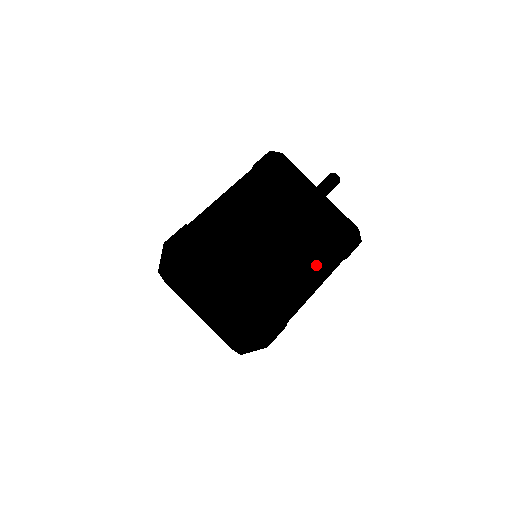
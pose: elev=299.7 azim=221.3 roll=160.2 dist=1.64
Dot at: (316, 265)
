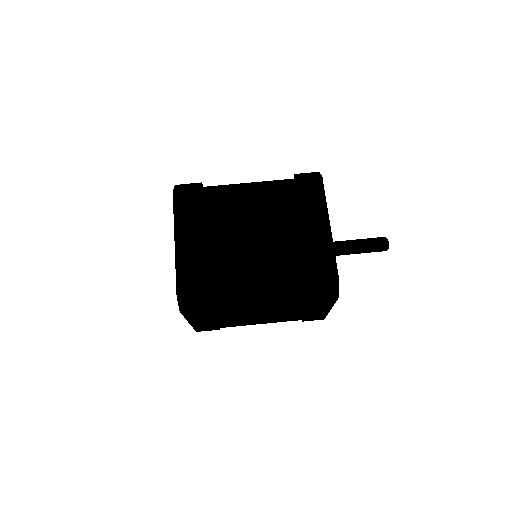
Dot at: (272, 280)
